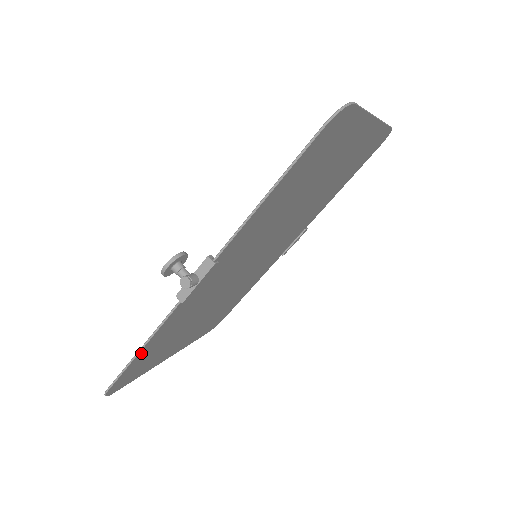
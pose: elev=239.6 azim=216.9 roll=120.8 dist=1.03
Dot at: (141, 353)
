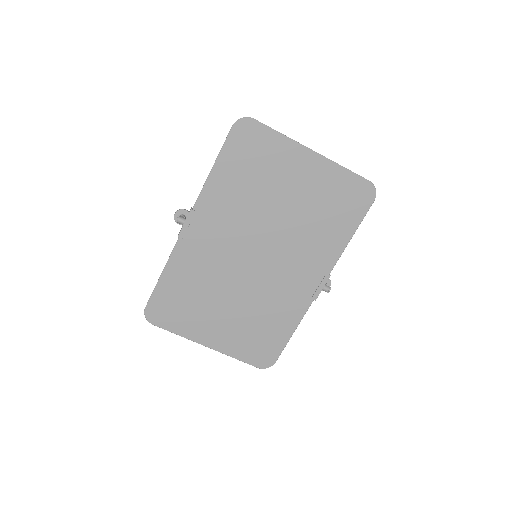
Dot at: (163, 281)
